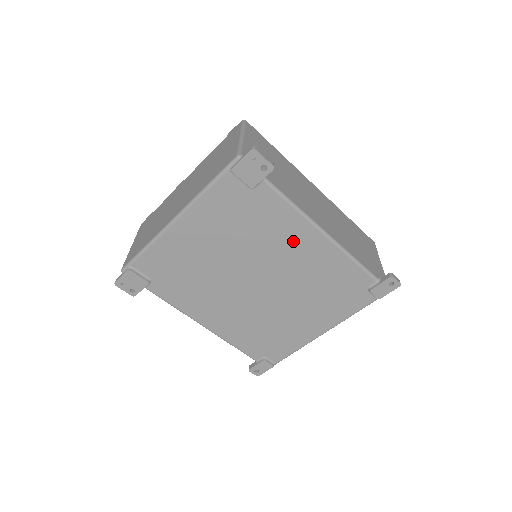
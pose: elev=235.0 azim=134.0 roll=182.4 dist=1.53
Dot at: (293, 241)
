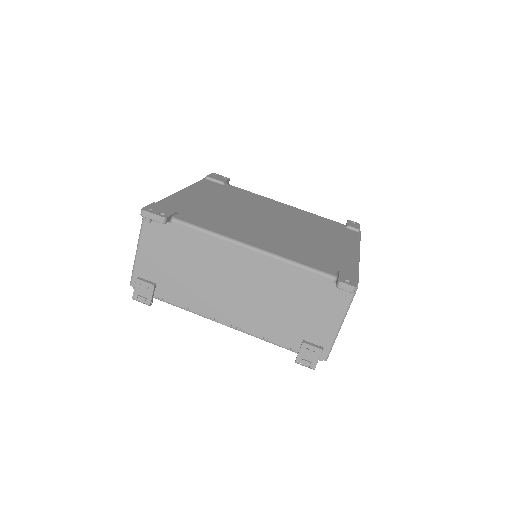
Dot at: (270, 205)
